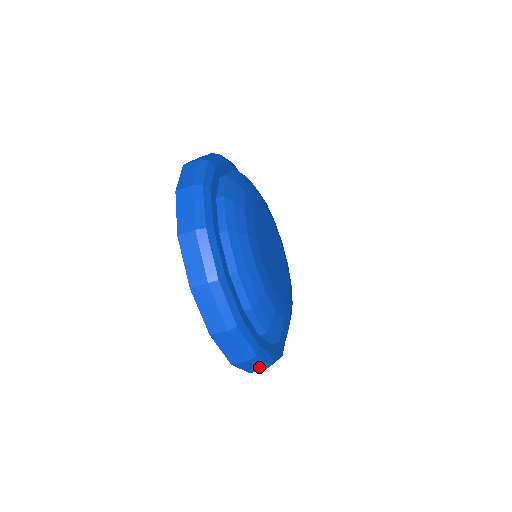
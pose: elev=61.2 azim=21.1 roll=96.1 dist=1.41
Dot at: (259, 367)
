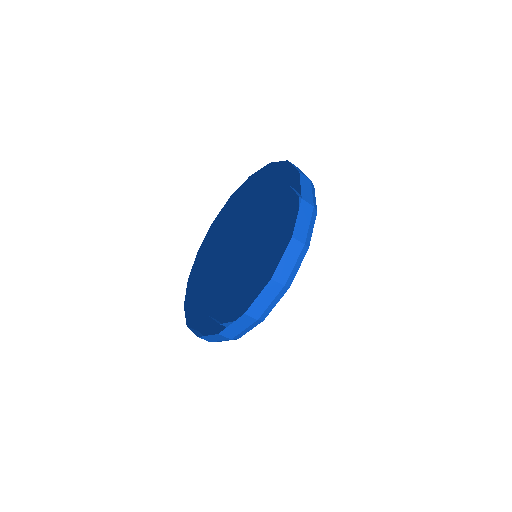
Dot at: (195, 316)
